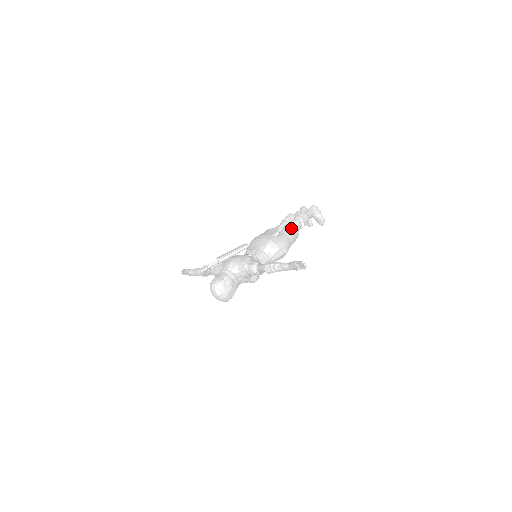
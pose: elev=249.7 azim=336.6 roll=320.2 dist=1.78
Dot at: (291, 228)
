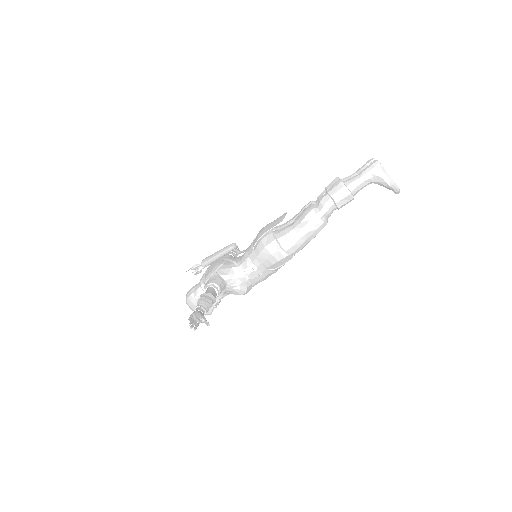
Dot at: (305, 216)
